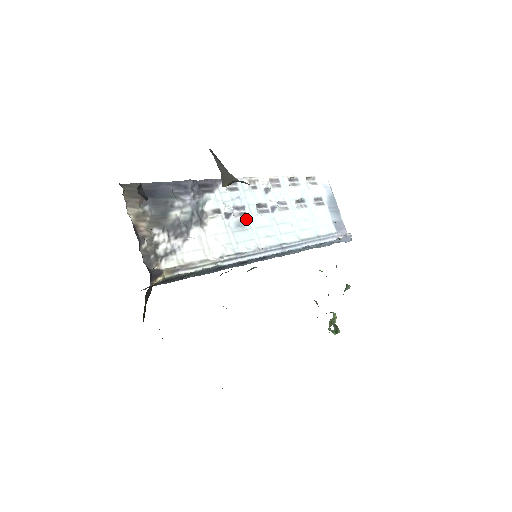
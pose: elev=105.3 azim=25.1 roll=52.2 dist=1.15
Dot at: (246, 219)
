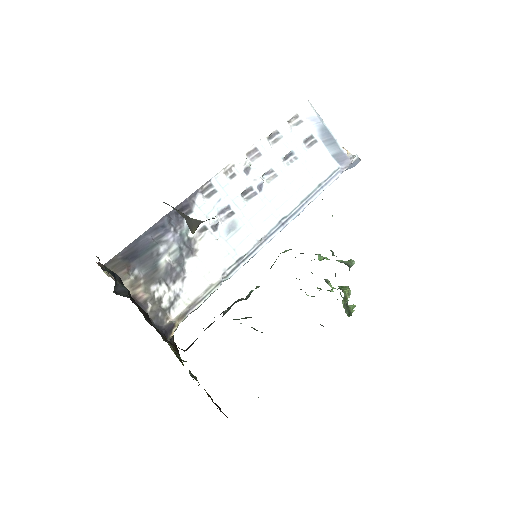
Dot at: (235, 218)
